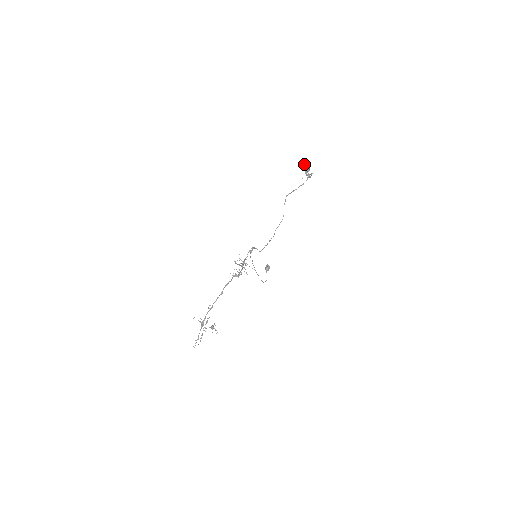
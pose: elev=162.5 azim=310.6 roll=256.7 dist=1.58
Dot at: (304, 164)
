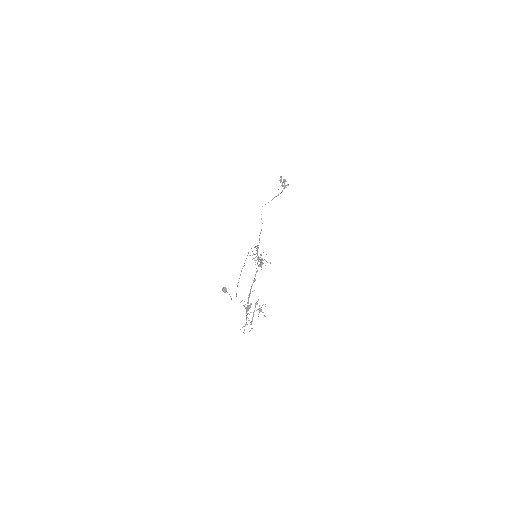
Dot at: (280, 176)
